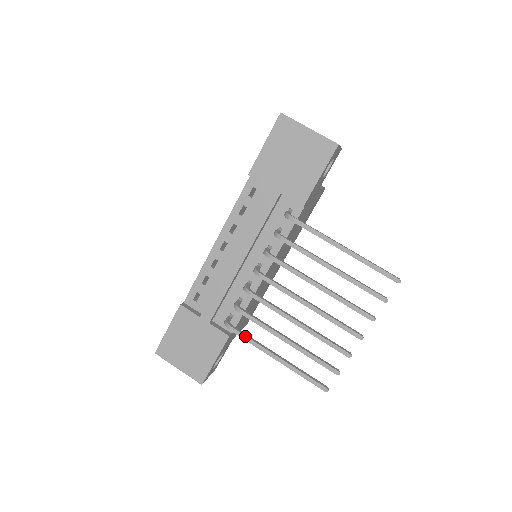
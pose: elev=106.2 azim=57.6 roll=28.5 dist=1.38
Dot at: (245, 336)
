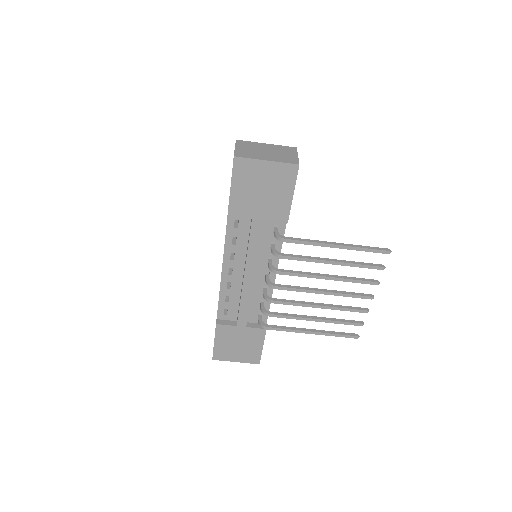
Dot at: (281, 329)
